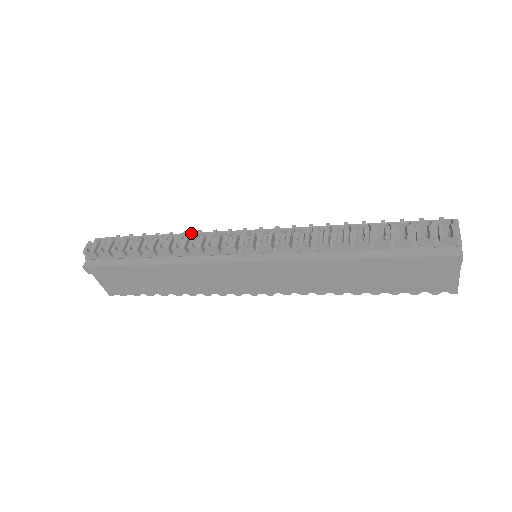
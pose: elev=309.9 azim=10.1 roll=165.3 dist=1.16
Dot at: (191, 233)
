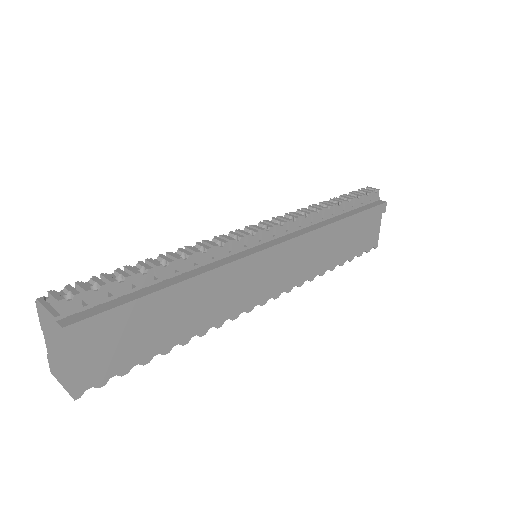
Dot at: occluded
